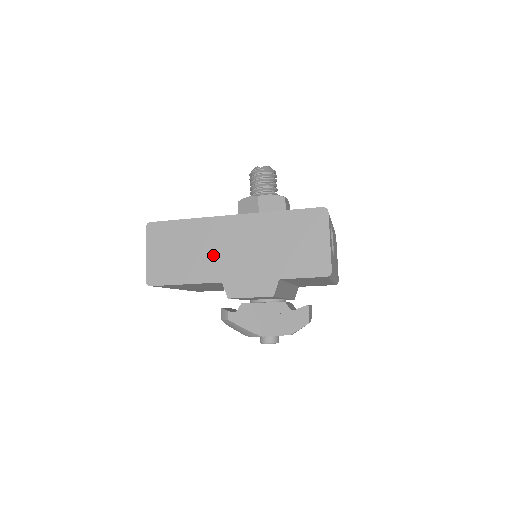
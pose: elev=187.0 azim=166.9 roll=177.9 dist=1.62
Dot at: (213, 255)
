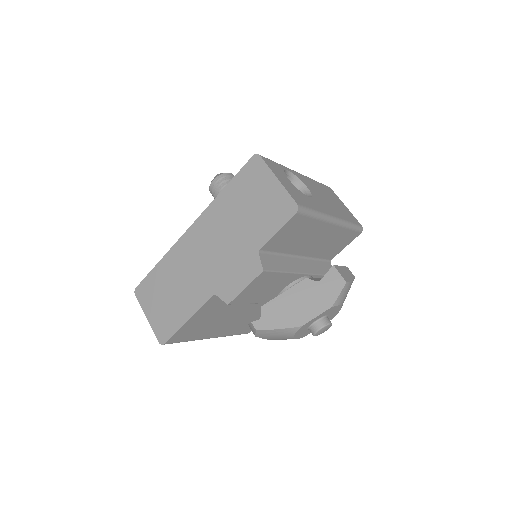
Dot at: (194, 275)
